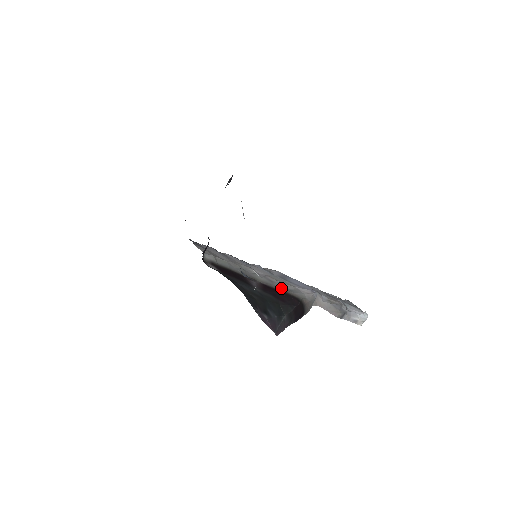
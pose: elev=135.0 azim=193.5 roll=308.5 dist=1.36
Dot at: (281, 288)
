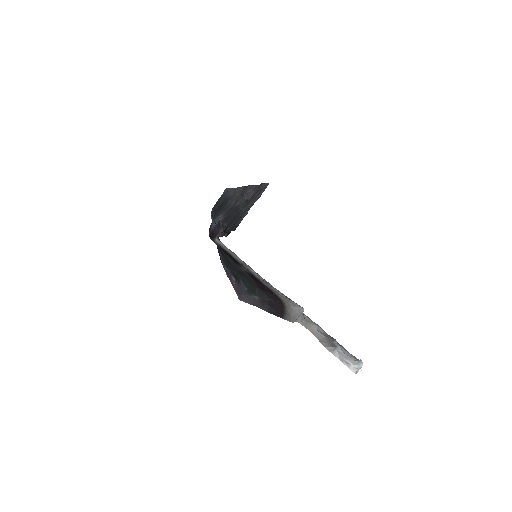
Dot at: (269, 287)
